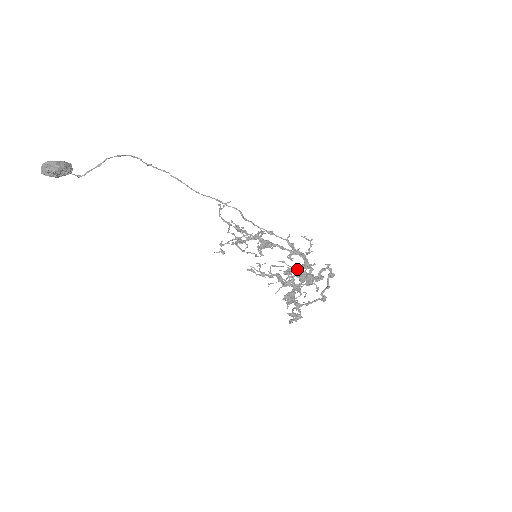
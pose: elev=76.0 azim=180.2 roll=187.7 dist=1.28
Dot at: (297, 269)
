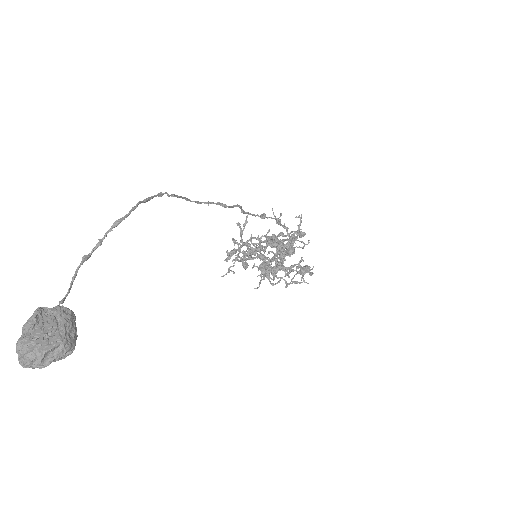
Dot at: occluded
